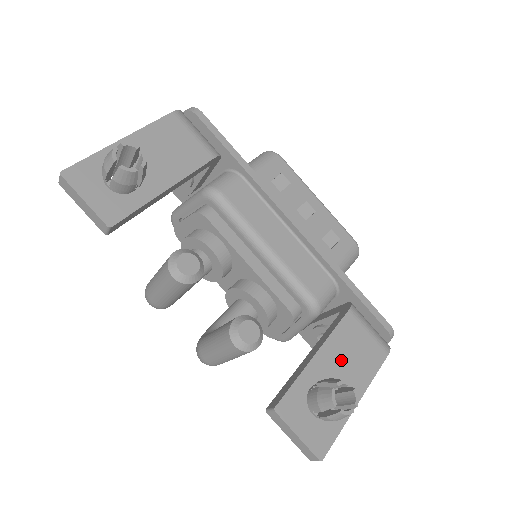
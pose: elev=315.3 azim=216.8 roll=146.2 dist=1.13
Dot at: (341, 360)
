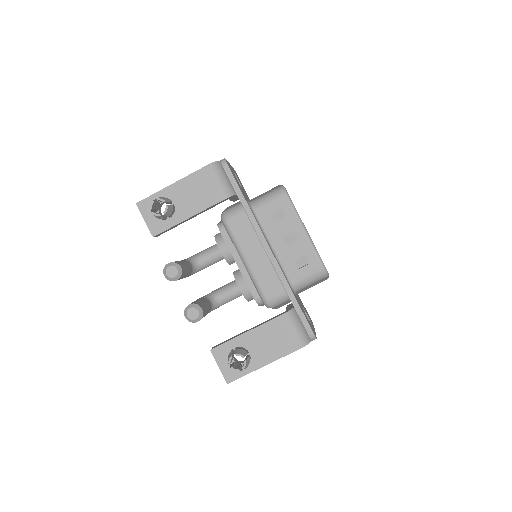
Dot at: (263, 340)
